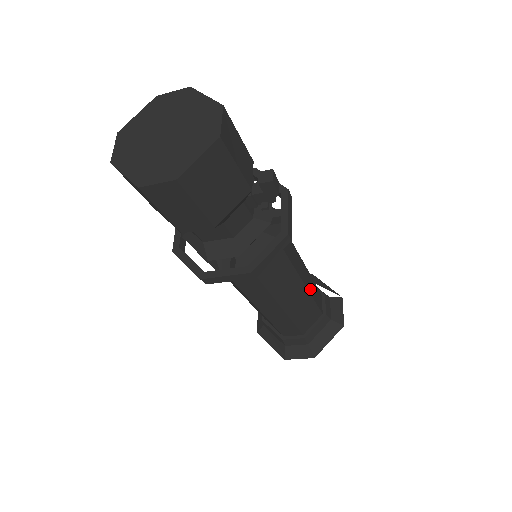
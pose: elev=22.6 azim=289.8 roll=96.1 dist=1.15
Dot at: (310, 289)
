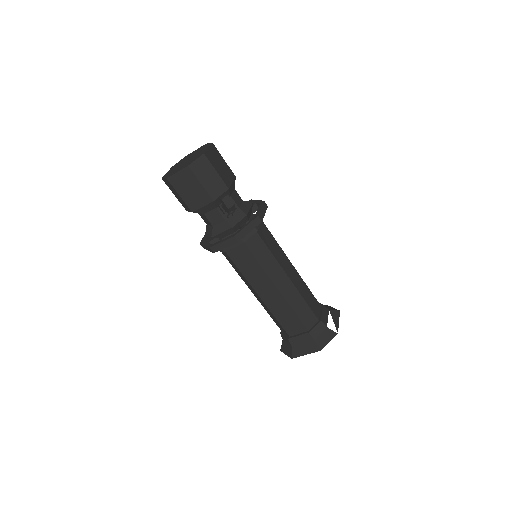
Dot at: (291, 300)
